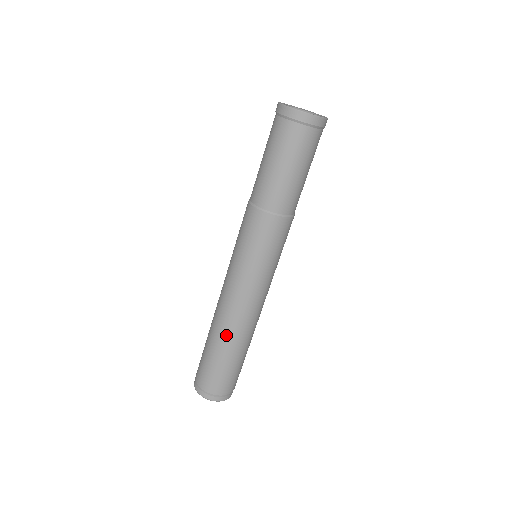
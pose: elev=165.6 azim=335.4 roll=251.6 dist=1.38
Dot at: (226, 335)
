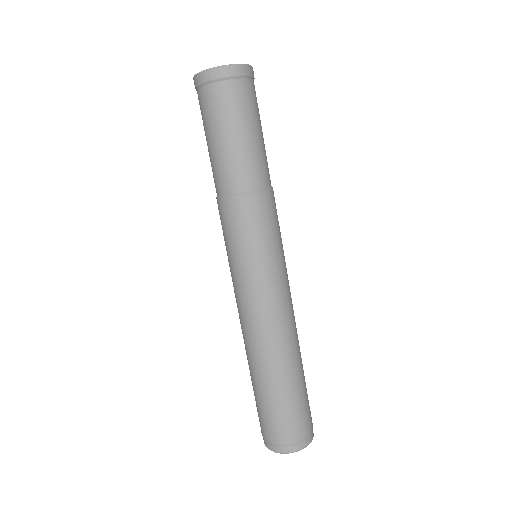
Dot at: (292, 355)
